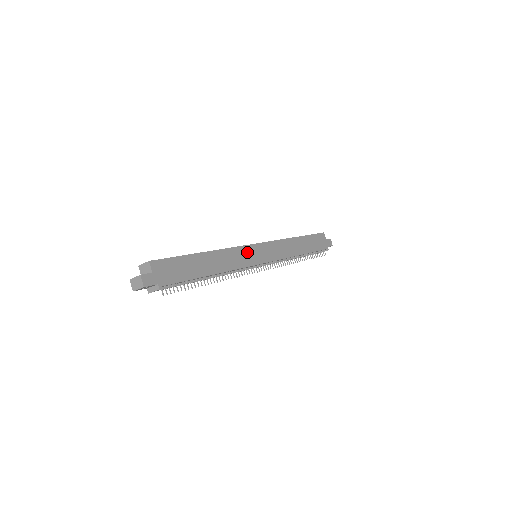
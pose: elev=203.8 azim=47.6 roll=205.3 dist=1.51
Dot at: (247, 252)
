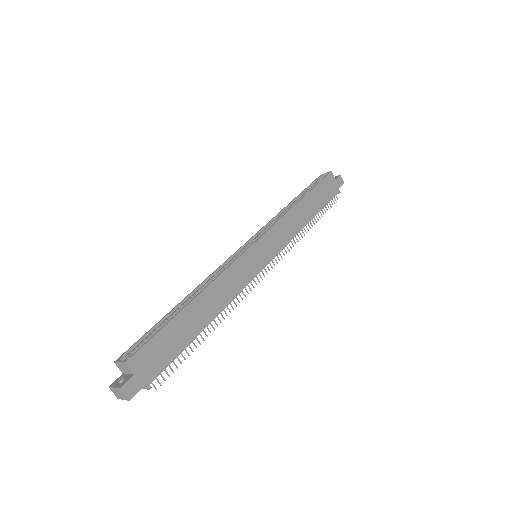
Dot at: (244, 263)
